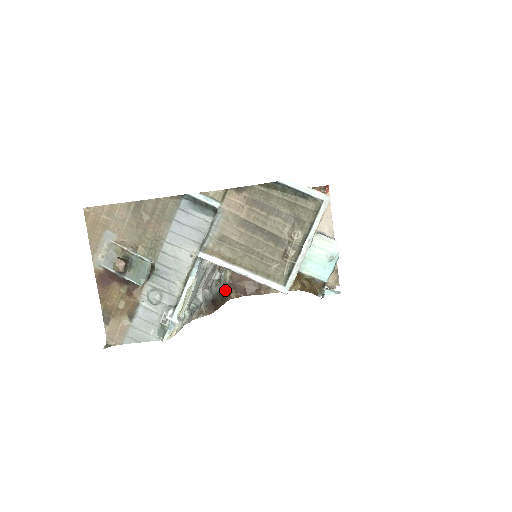
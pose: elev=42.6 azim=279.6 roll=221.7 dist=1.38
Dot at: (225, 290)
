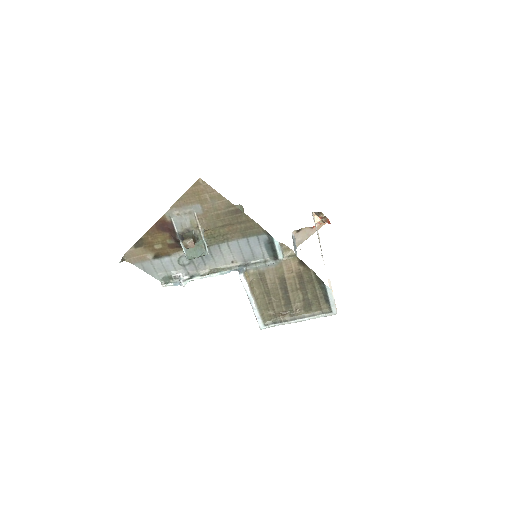
Dot at: occluded
